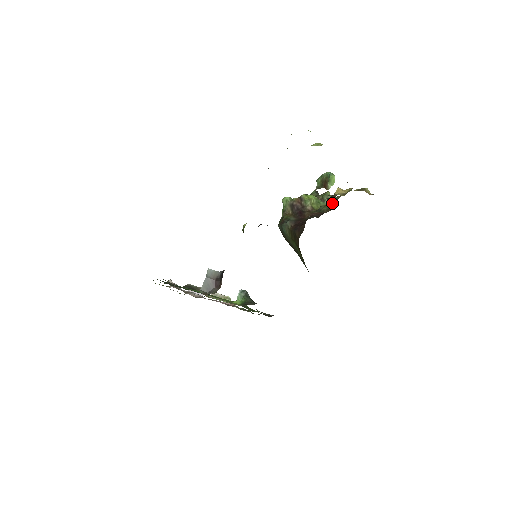
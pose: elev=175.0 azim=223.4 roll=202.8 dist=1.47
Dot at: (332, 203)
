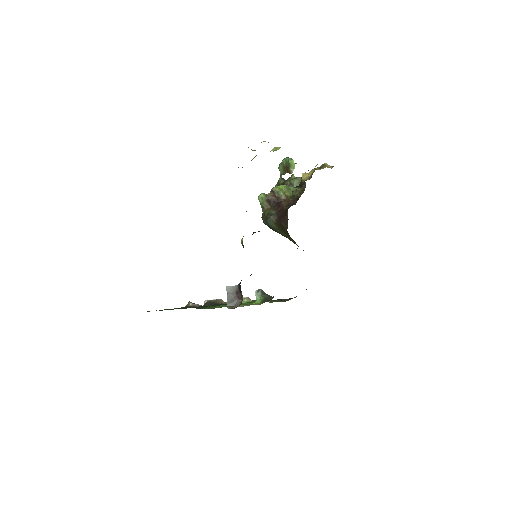
Dot at: occluded
